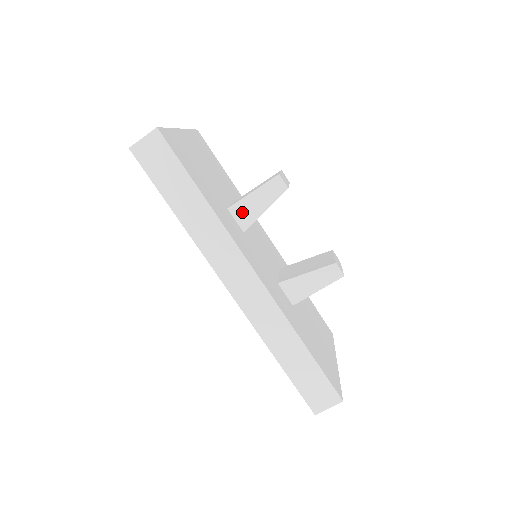
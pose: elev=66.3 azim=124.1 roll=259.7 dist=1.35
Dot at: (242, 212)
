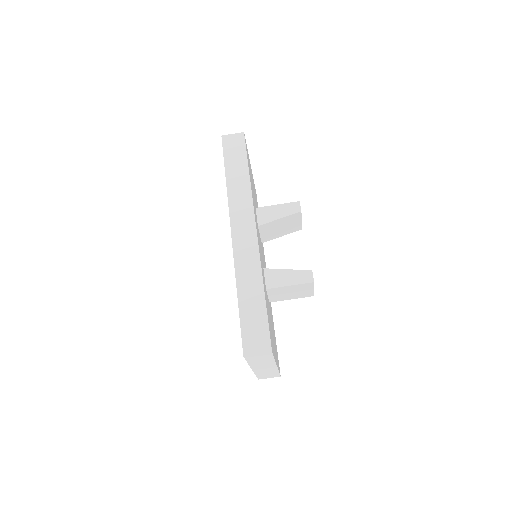
Dot at: (264, 214)
